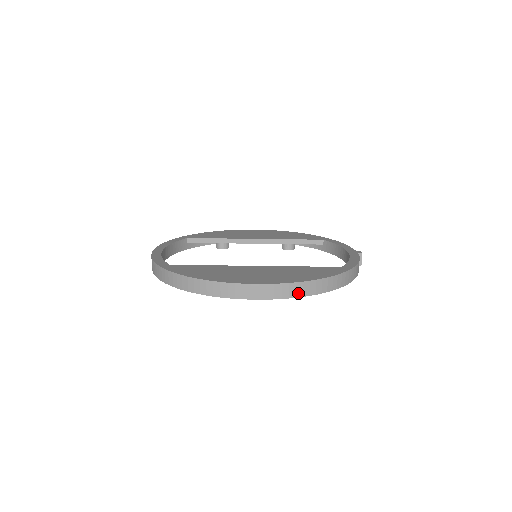
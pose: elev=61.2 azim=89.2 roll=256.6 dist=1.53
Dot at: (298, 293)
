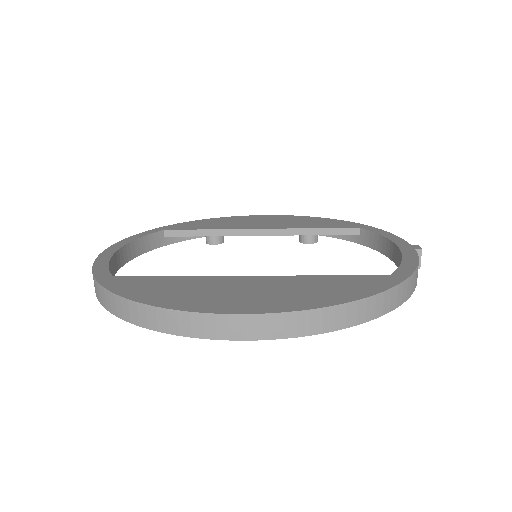
Dot at: (314, 327)
